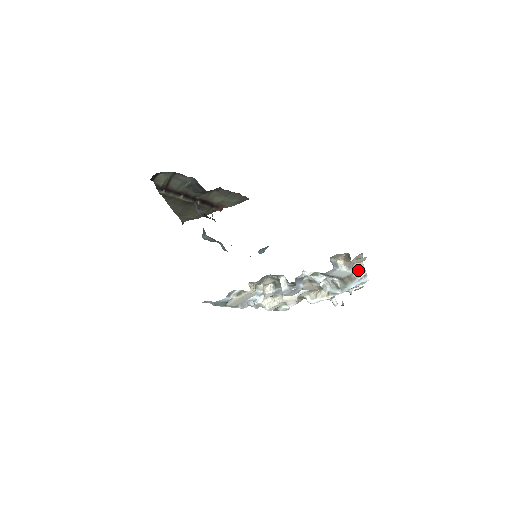
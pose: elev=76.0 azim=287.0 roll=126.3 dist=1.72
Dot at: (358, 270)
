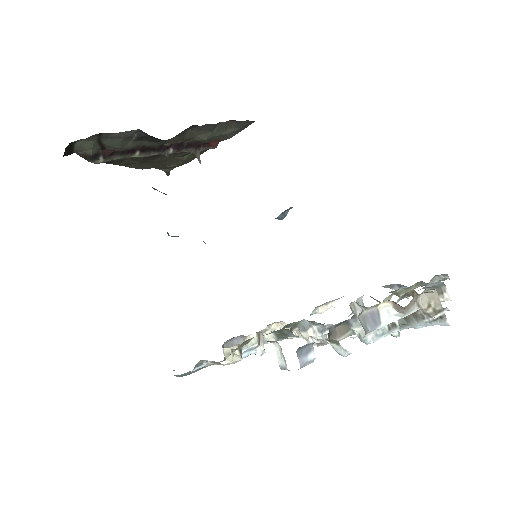
Dot at: (428, 306)
